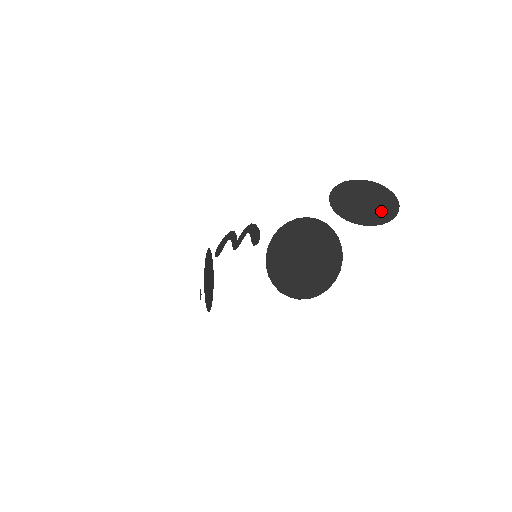
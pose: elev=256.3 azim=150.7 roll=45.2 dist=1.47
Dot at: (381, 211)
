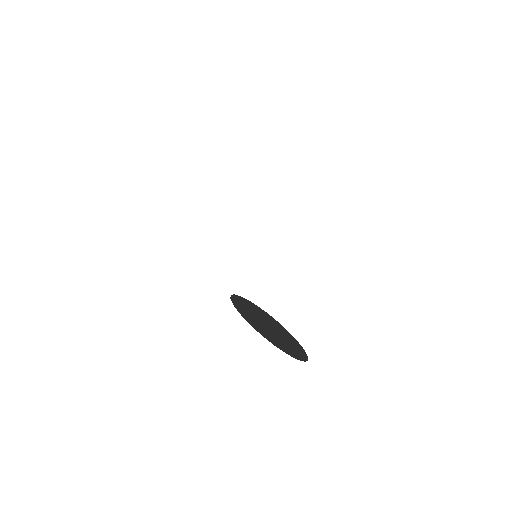
Dot at: (289, 346)
